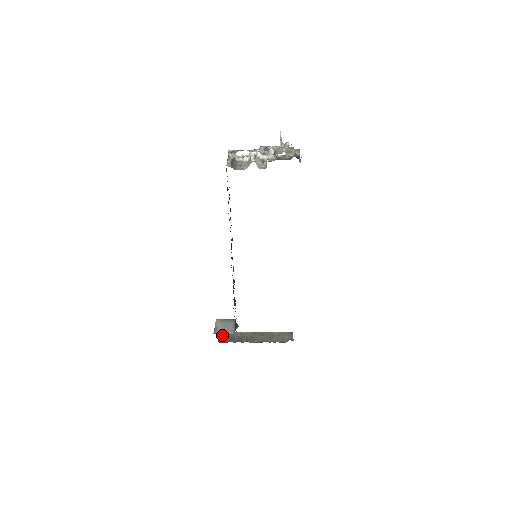
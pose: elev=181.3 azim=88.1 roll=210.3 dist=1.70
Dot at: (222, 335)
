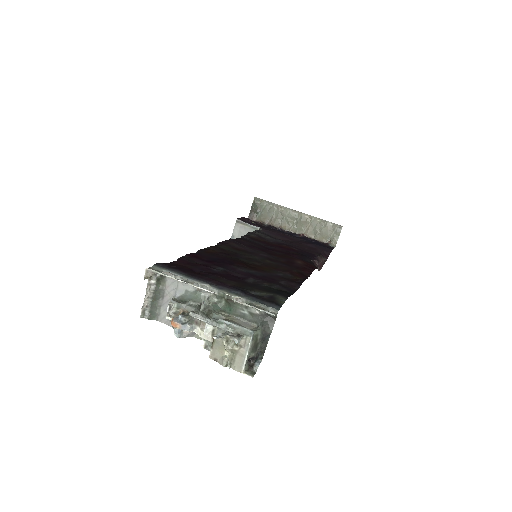
Dot at: (255, 205)
